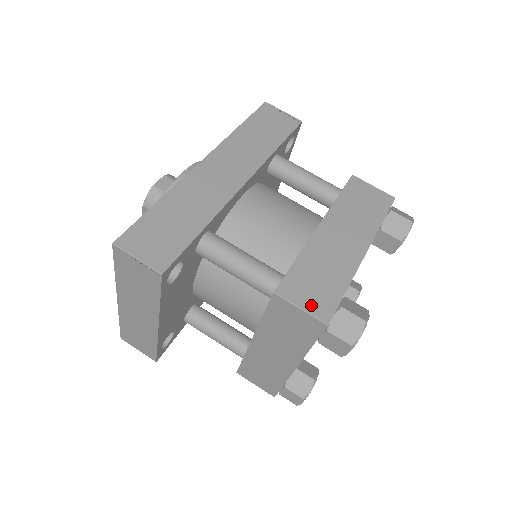
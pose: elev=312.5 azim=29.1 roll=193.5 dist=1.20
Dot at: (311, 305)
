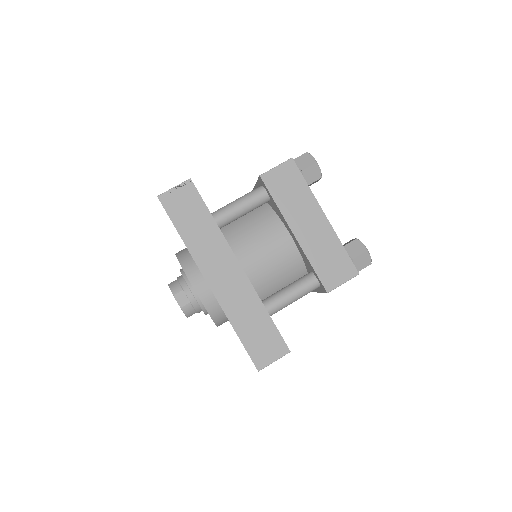
Dot at: (344, 276)
